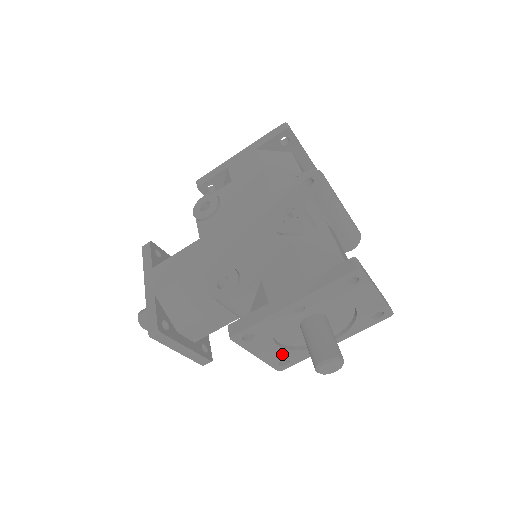
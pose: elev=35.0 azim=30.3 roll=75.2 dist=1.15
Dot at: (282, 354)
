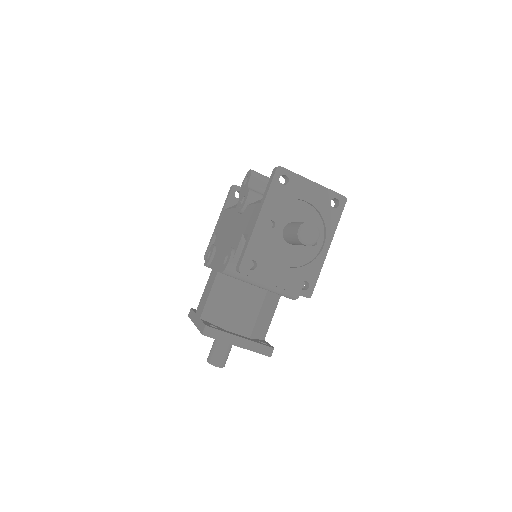
Dot at: (295, 276)
